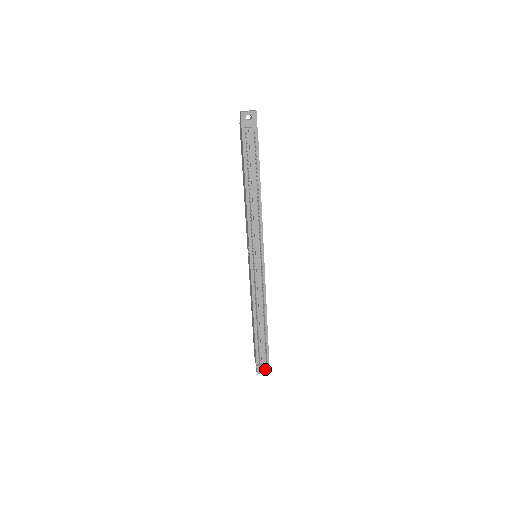
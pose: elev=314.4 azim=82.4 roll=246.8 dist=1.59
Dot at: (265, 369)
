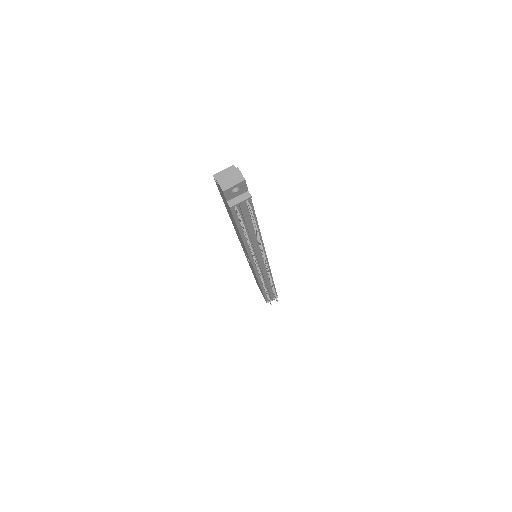
Dot at: occluded
